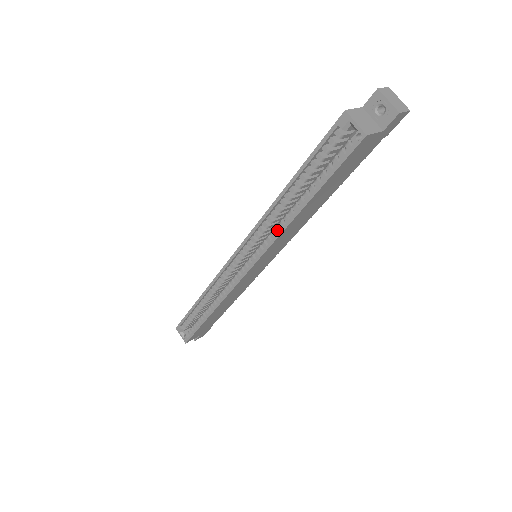
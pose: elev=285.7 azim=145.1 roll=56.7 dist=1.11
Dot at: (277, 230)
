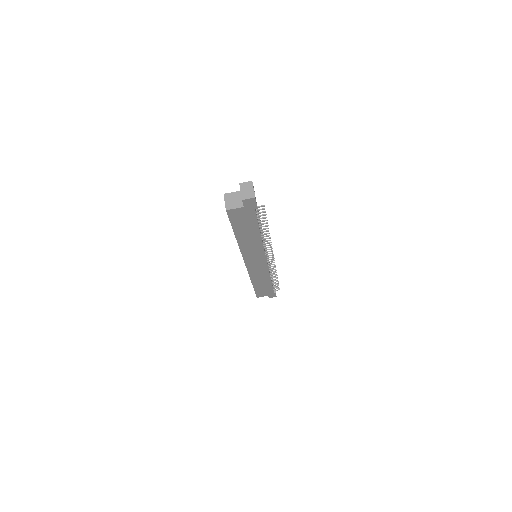
Dot at: occluded
